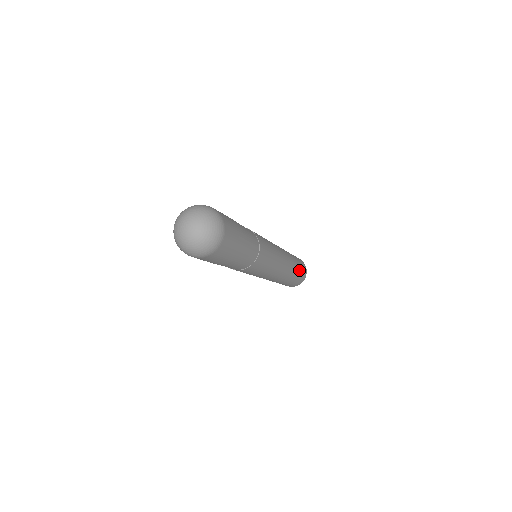
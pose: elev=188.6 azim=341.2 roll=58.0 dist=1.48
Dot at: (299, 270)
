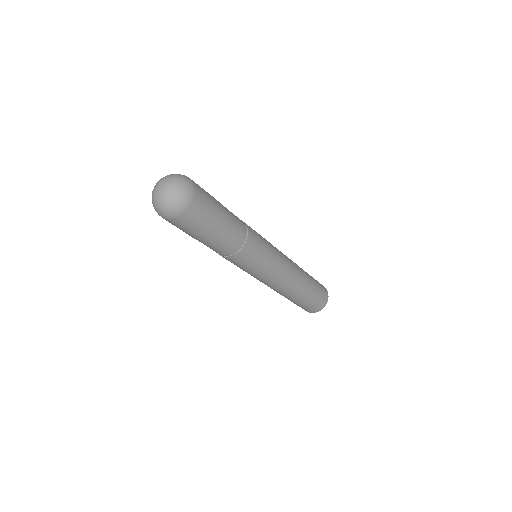
Dot at: (315, 284)
